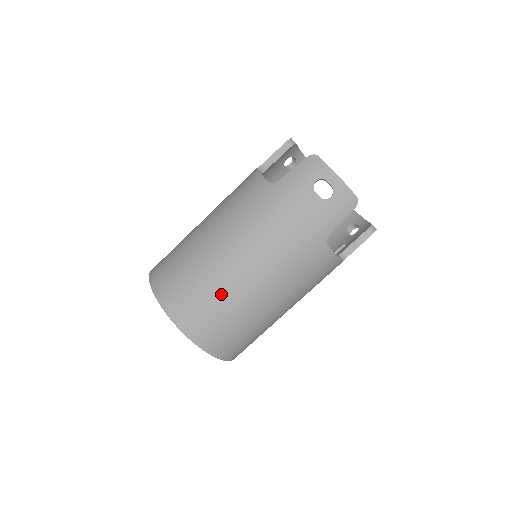
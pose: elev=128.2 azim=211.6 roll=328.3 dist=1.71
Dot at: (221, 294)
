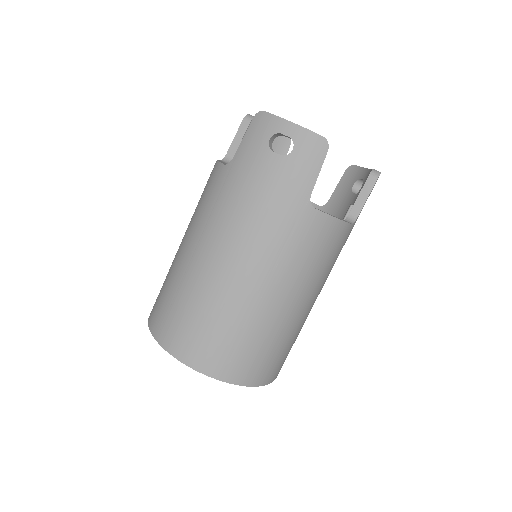
Dot at: (214, 309)
